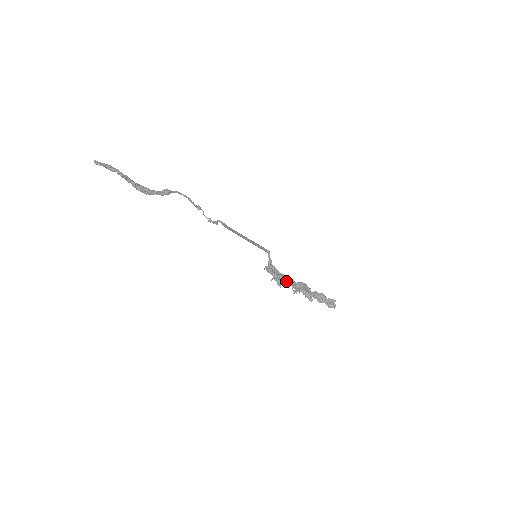
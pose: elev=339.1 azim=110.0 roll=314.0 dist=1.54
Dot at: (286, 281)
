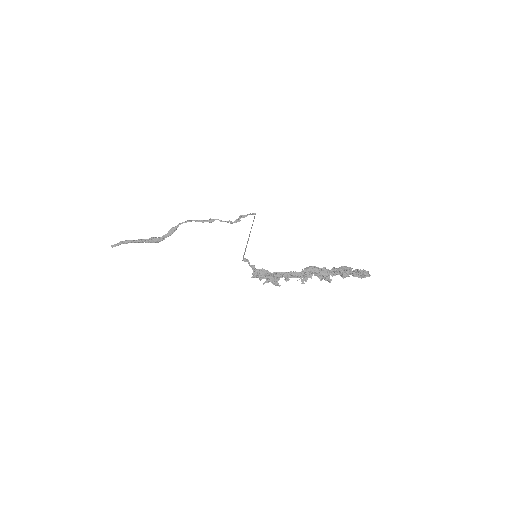
Dot at: occluded
